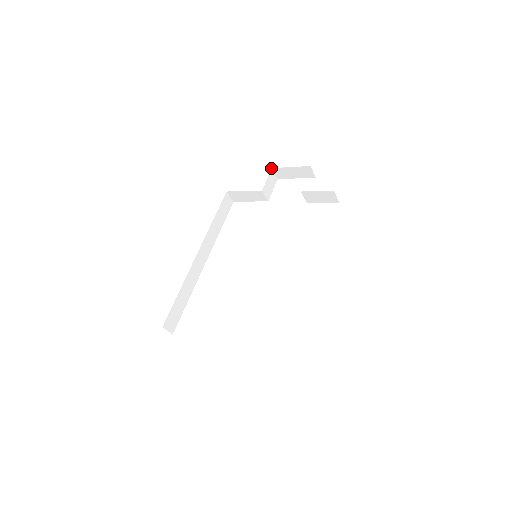
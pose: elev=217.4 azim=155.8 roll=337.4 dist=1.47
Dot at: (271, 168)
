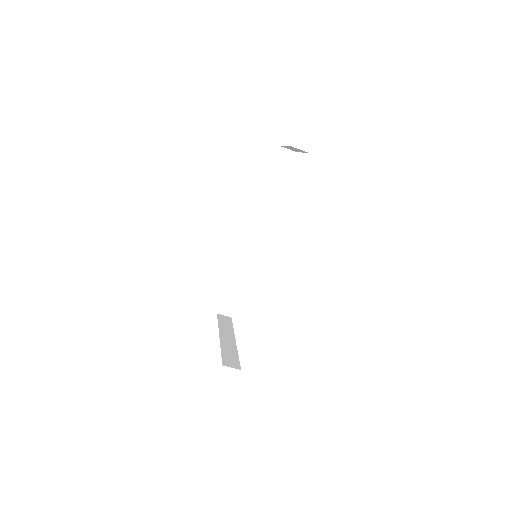
Dot at: occluded
